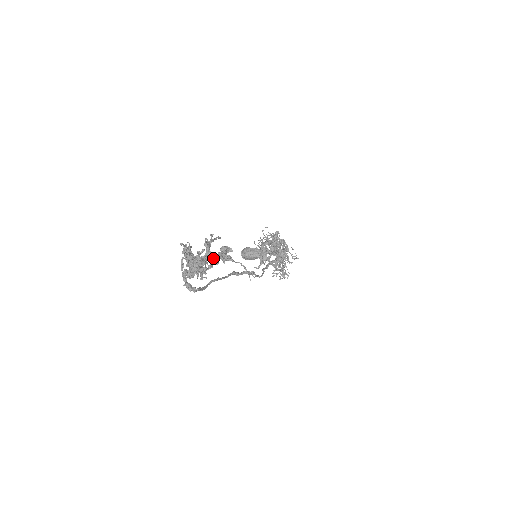
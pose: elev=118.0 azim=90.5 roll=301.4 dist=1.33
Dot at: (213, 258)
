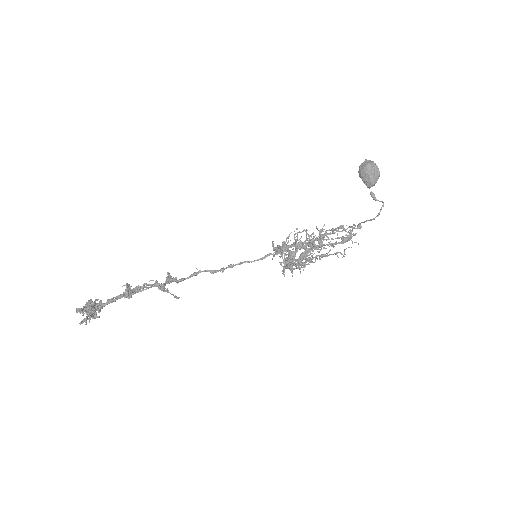
Dot at: (137, 291)
